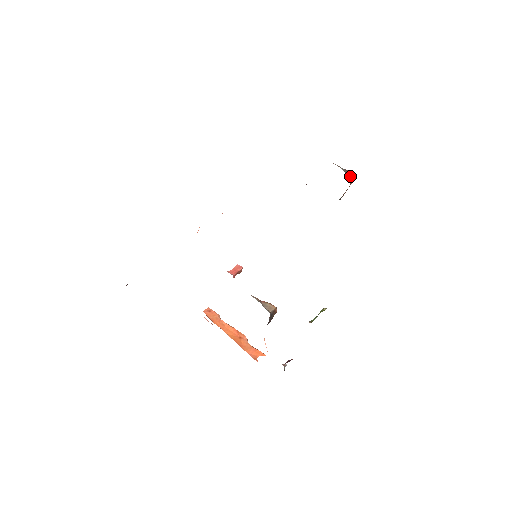
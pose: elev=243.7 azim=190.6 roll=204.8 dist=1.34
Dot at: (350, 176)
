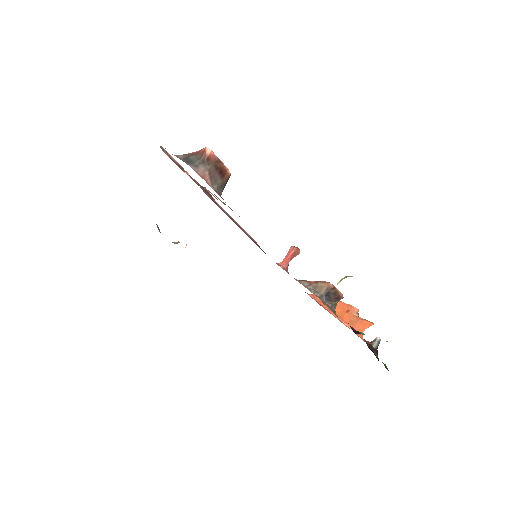
Dot at: (202, 158)
